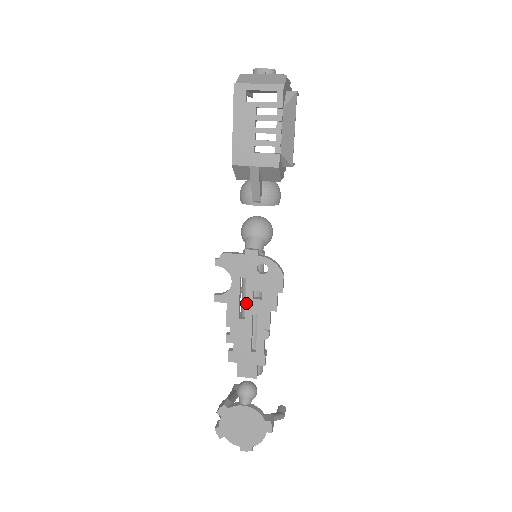
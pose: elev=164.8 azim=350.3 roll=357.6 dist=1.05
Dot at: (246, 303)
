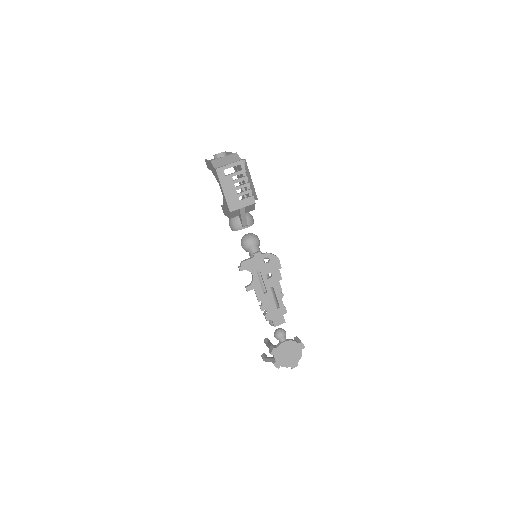
Dot at: (265, 283)
